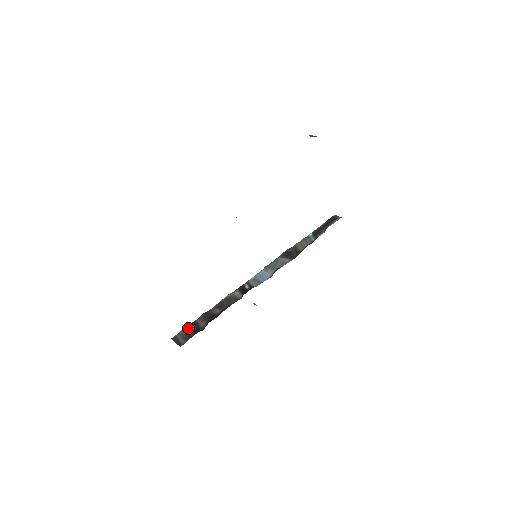
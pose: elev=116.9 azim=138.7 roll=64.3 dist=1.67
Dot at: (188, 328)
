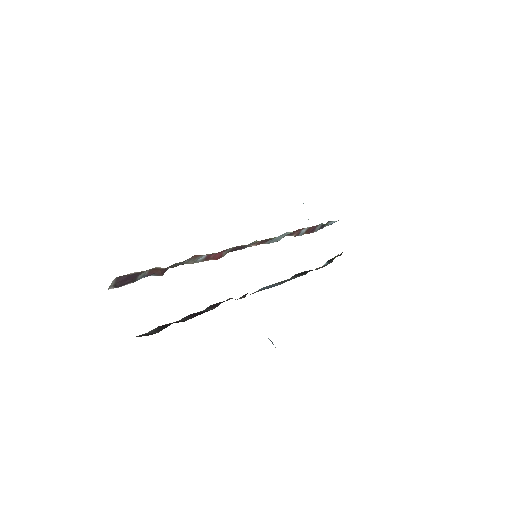
Dot at: occluded
